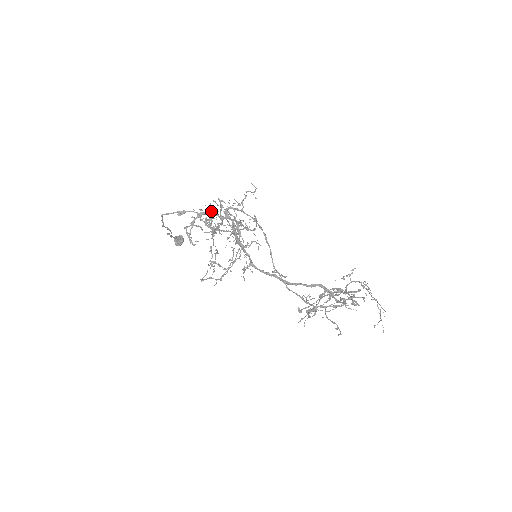
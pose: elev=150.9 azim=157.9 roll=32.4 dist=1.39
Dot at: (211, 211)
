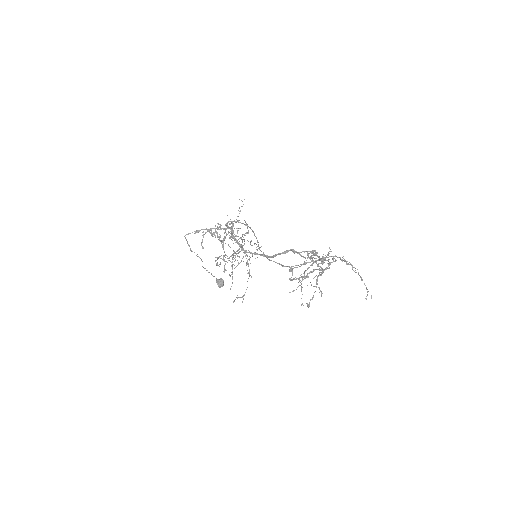
Dot at: occluded
